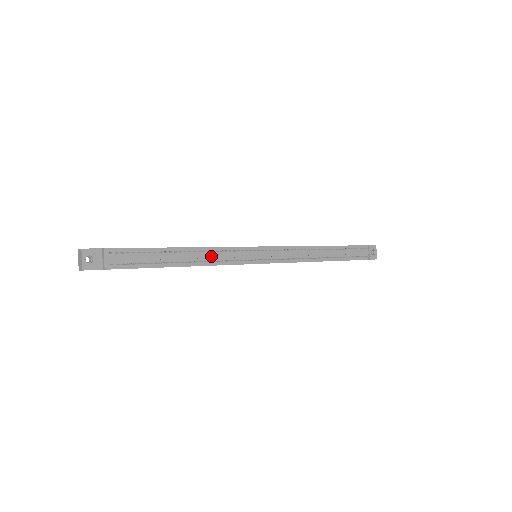
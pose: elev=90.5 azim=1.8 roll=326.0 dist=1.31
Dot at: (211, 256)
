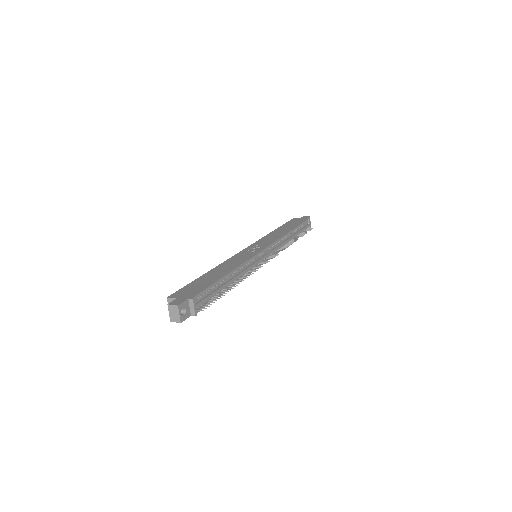
Dot at: (243, 272)
